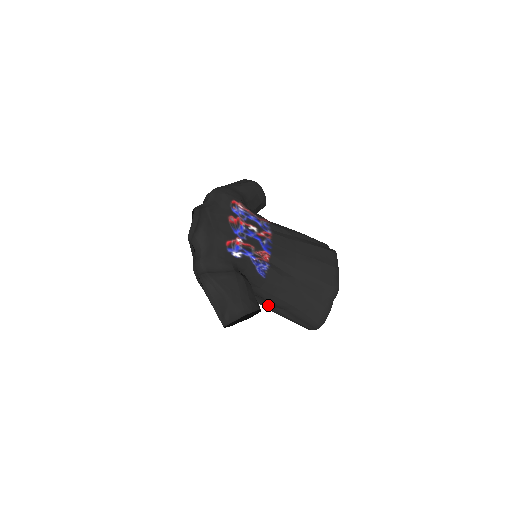
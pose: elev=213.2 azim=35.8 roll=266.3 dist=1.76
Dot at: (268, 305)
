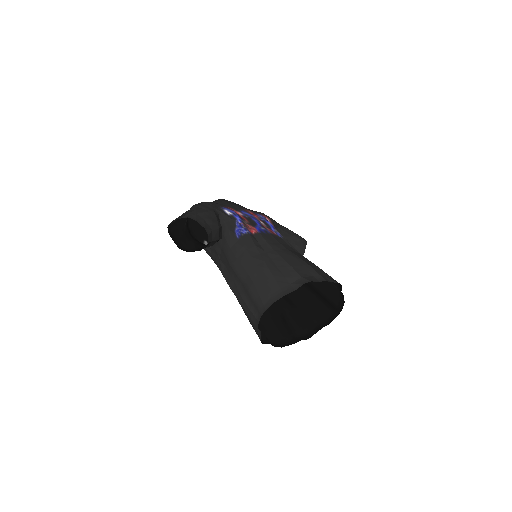
Dot at: (232, 281)
